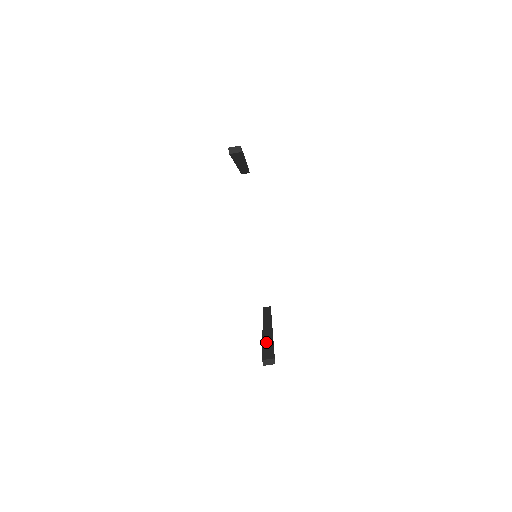
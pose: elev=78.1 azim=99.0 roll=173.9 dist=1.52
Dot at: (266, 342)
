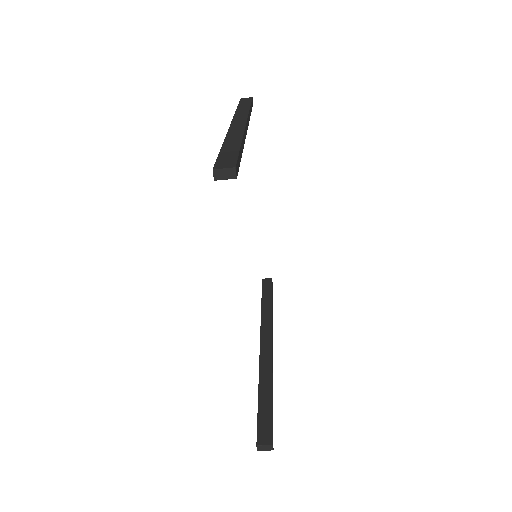
Dot at: (263, 388)
